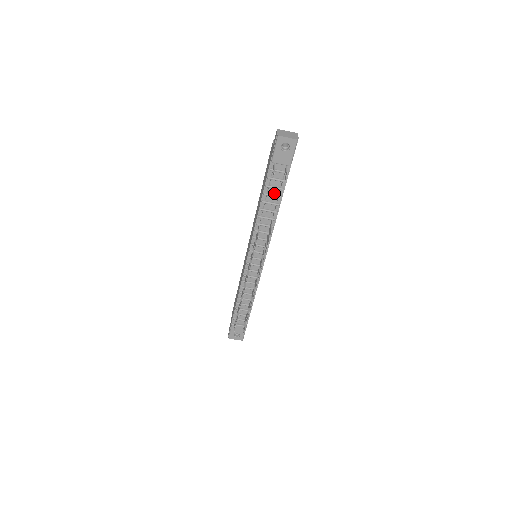
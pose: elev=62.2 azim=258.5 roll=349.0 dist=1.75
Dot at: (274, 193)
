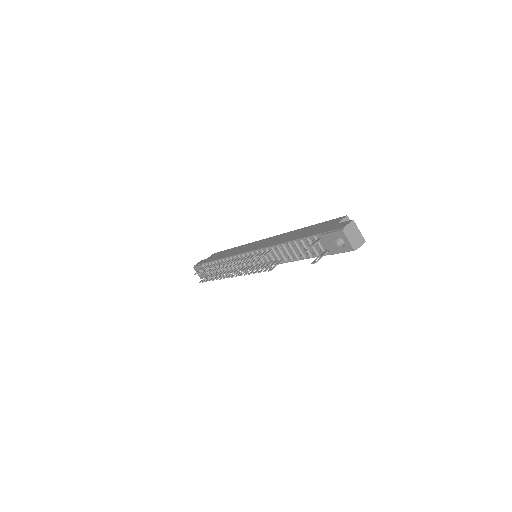
Dot at: (303, 250)
